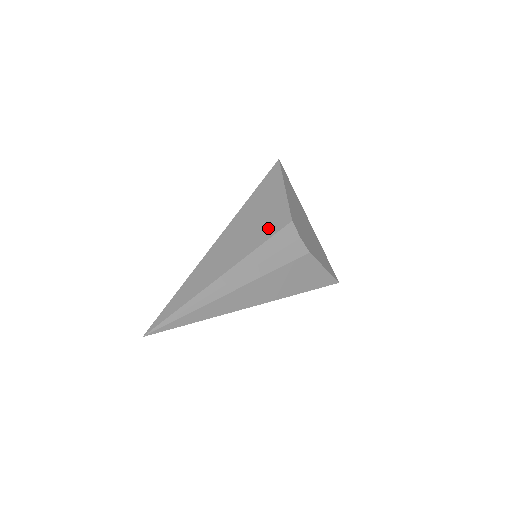
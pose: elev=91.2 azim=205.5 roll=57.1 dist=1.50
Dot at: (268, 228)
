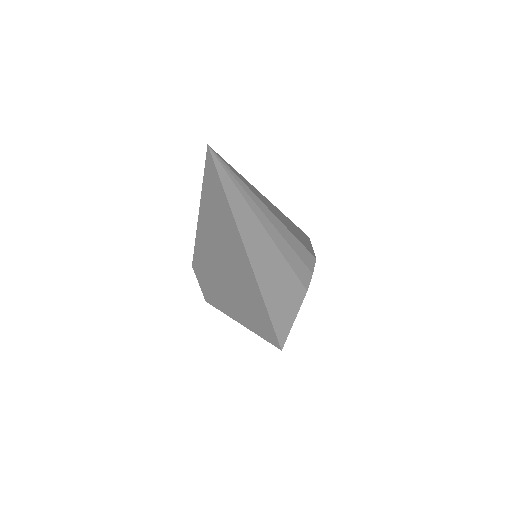
Dot at: occluded
